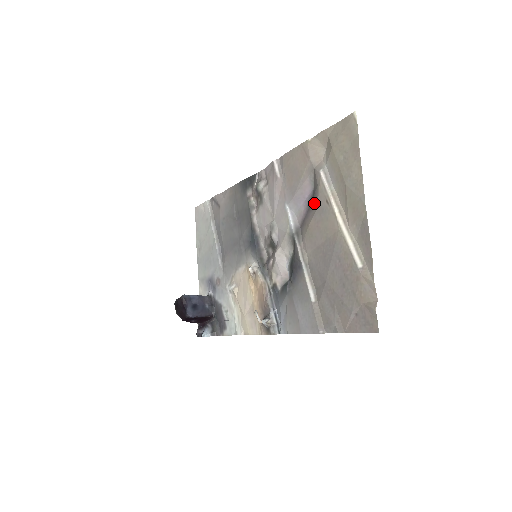
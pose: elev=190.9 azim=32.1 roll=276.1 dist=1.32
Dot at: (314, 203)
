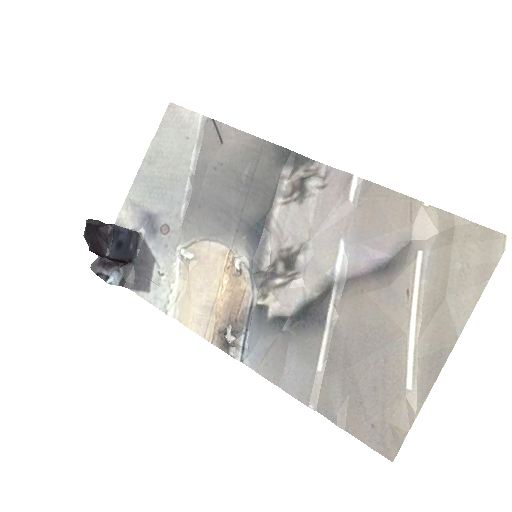
Dot at: (387, 276)
